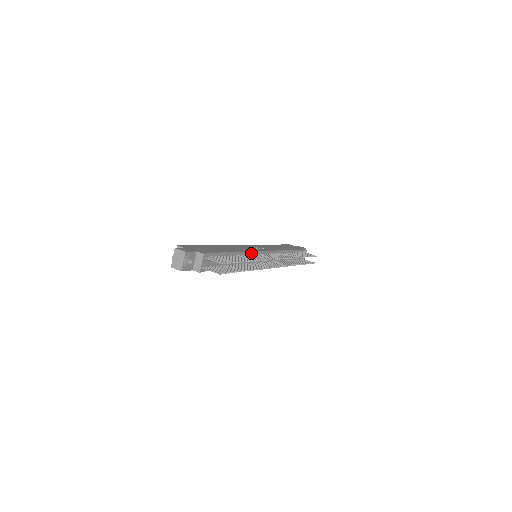
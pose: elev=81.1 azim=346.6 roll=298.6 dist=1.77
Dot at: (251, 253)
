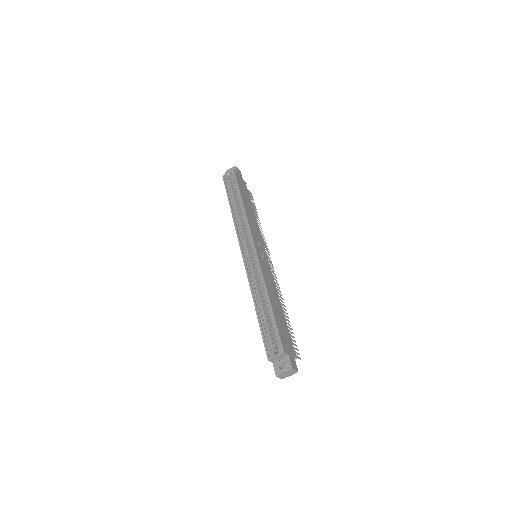
Dot at: (272, 279)
